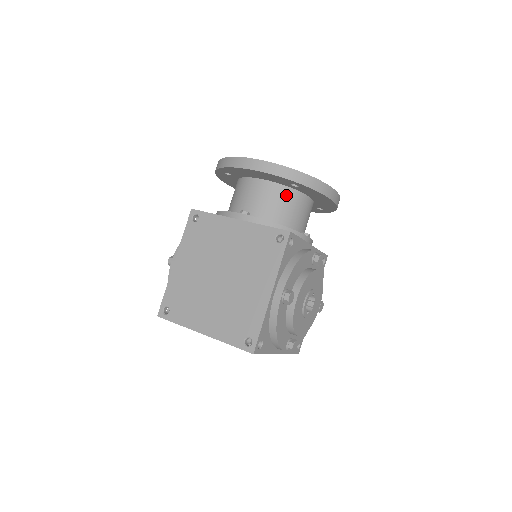
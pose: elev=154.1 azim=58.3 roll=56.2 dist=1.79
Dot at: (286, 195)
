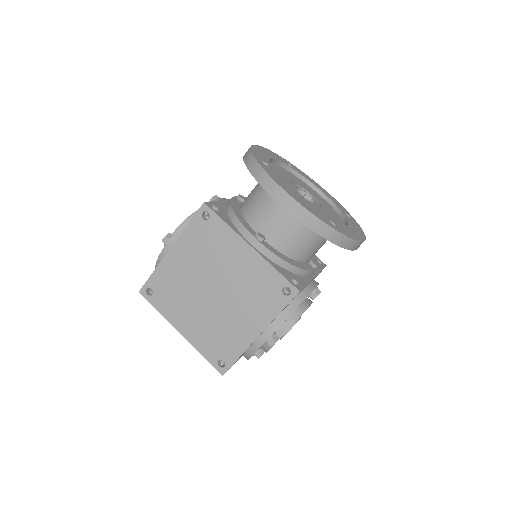
Dot at: (311, 232)
